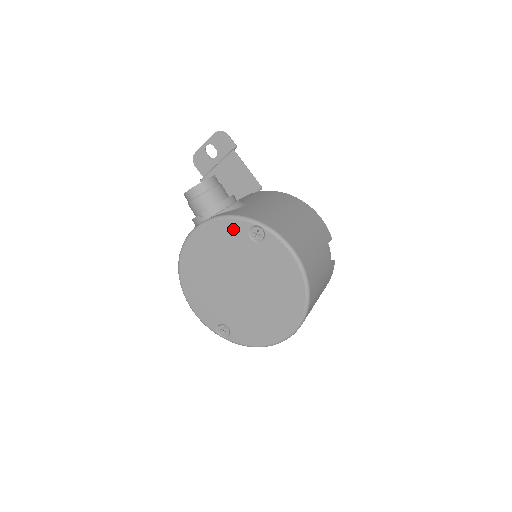
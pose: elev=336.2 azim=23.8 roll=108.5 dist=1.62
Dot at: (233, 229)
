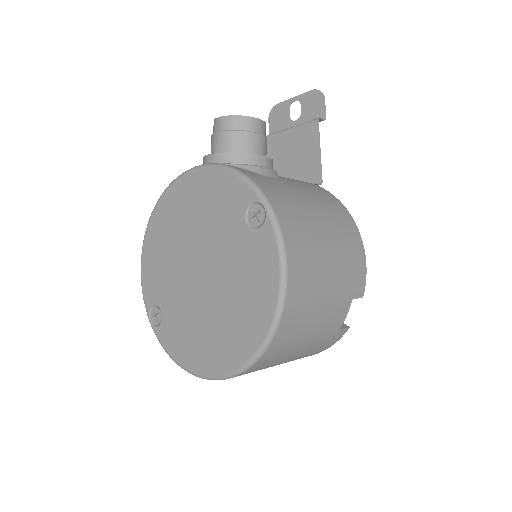
Dot at: (233, 192)
